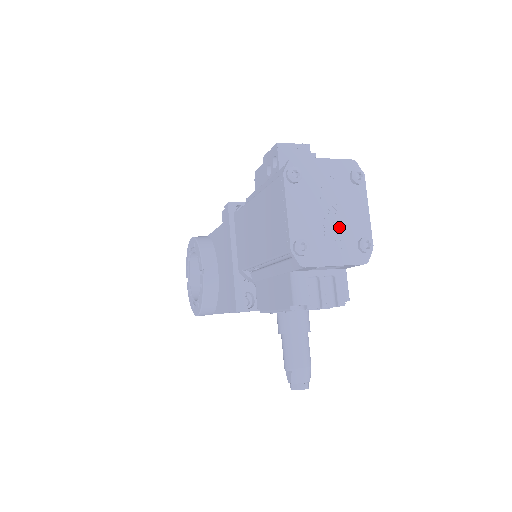
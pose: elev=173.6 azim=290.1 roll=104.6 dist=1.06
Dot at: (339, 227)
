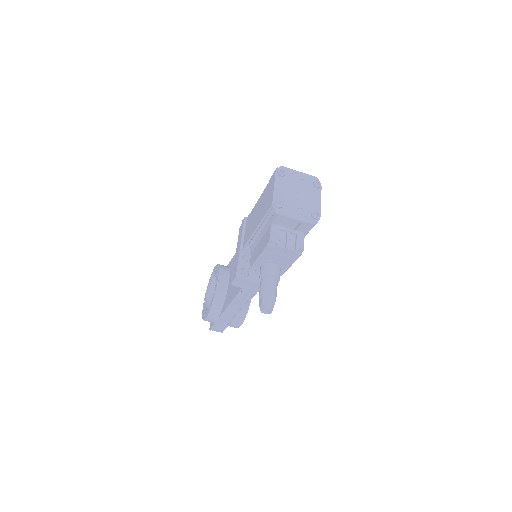
Dot at: (302, 203)
